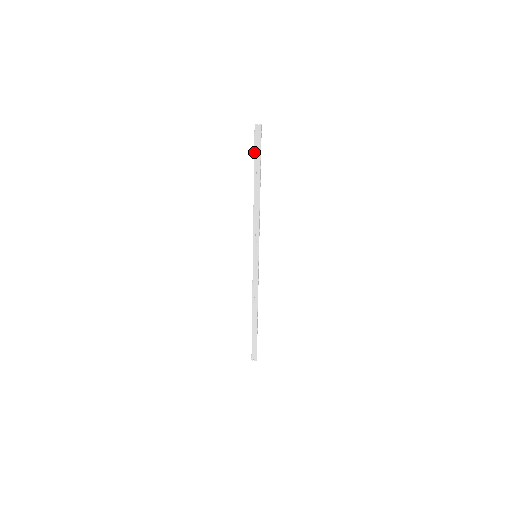
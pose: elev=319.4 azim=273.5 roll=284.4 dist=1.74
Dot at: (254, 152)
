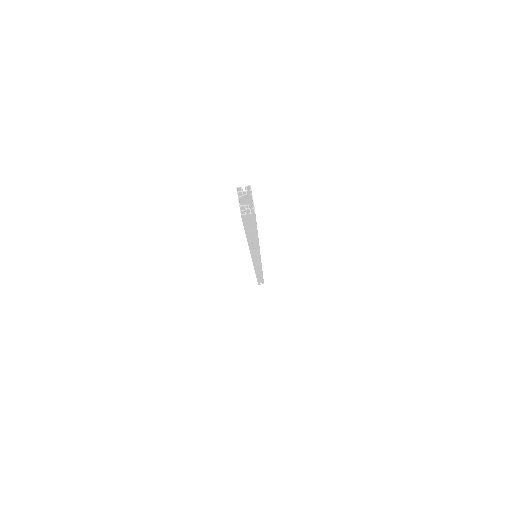
Dot at: (244, 228)
